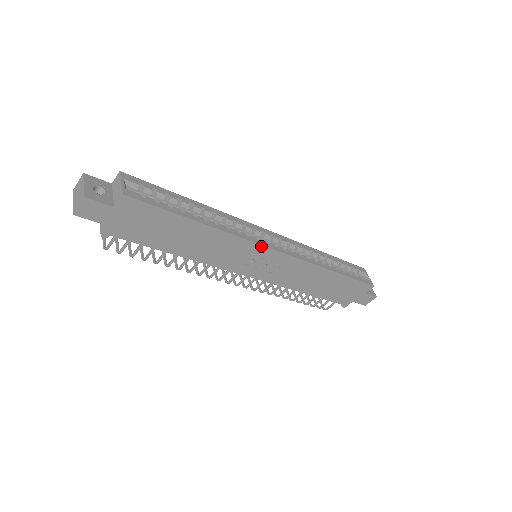
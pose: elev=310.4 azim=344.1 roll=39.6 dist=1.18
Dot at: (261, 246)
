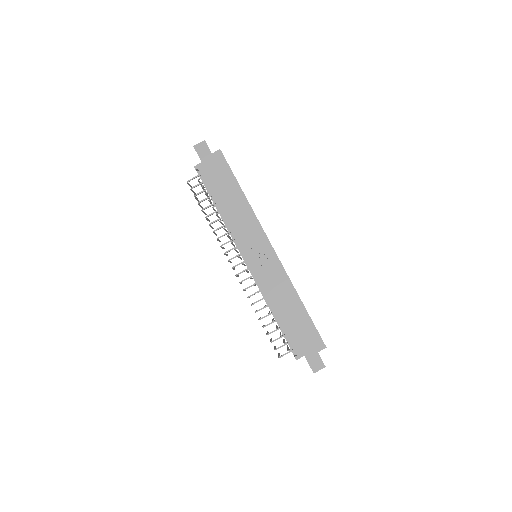
Dot at: (264, 234)
